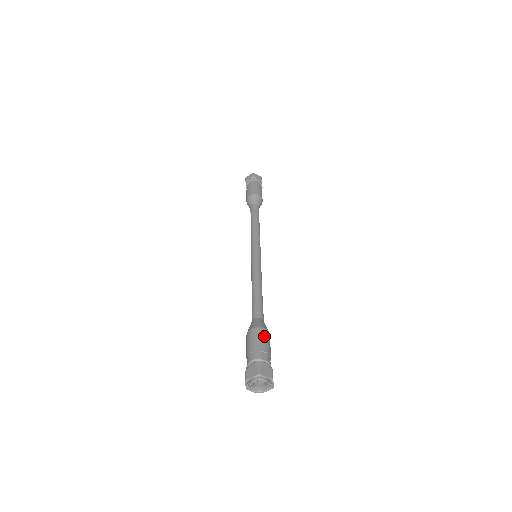
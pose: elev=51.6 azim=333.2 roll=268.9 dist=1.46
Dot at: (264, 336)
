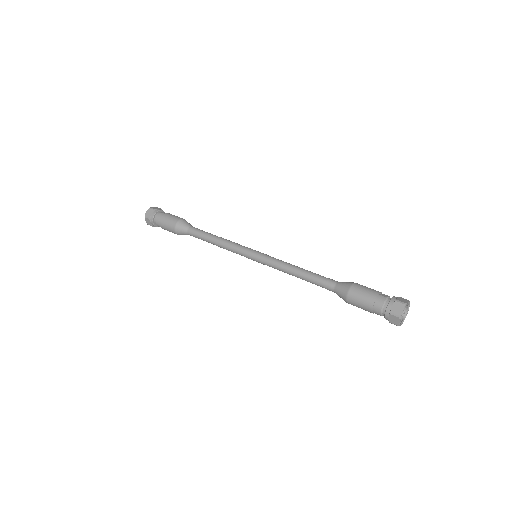
Dot at: (363, 286)
